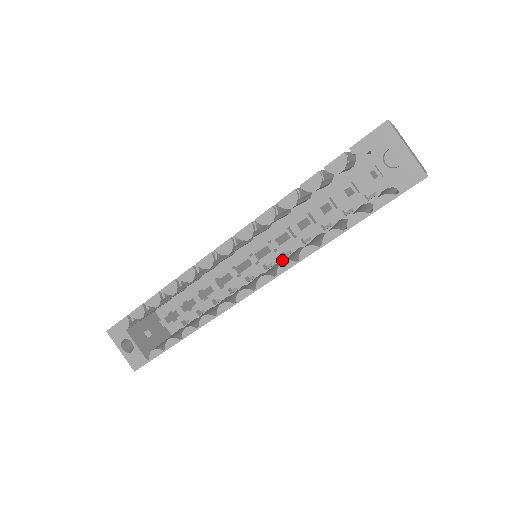
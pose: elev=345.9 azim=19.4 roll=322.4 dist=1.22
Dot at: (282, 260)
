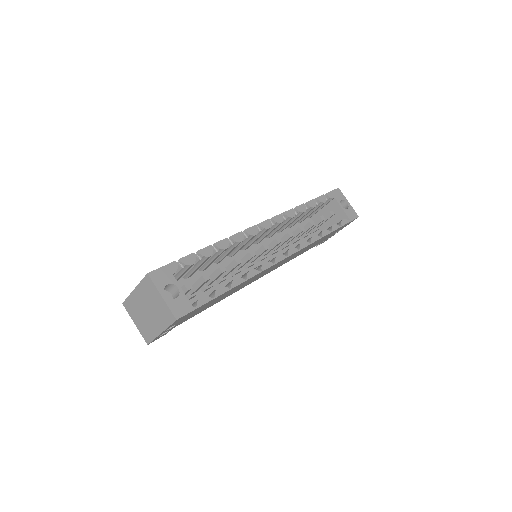
Dot at: occluded
